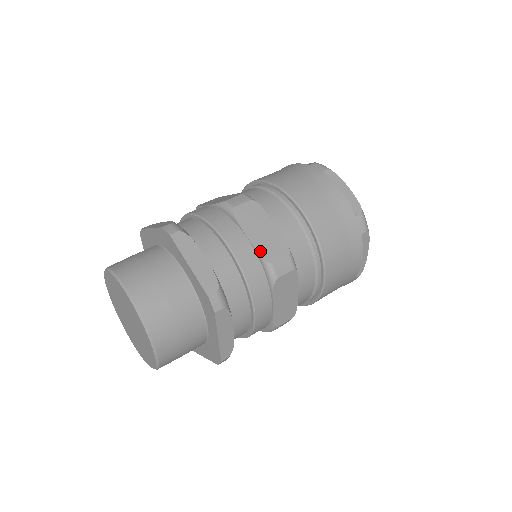
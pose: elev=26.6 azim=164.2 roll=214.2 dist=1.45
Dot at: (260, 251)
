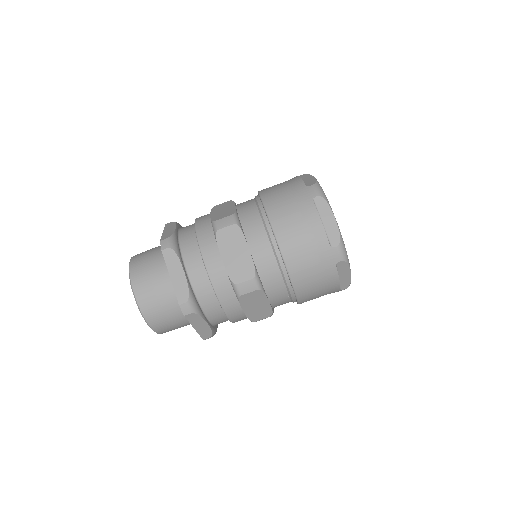
Dot at: (229, 272)
